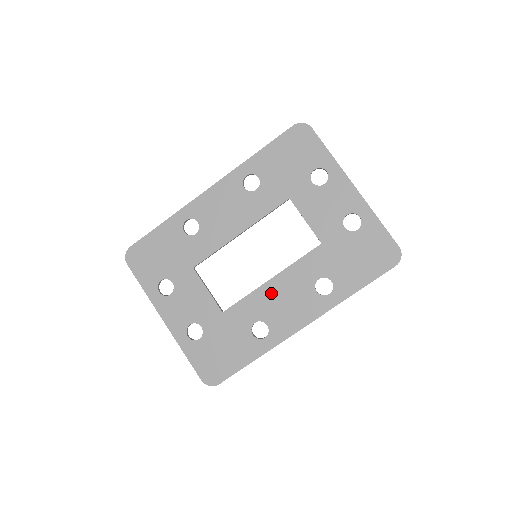
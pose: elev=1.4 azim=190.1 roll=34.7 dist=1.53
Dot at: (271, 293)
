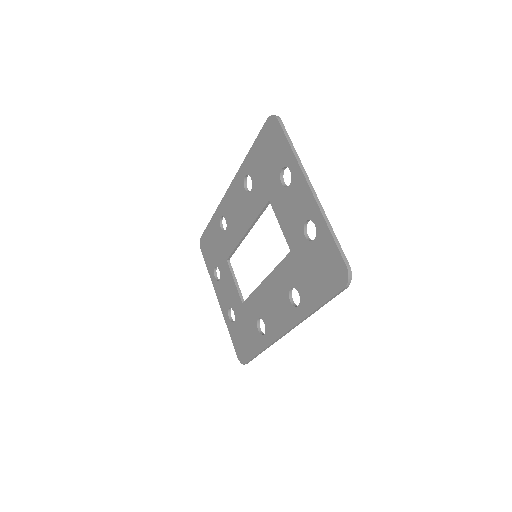
Dot at: (264, 294)
